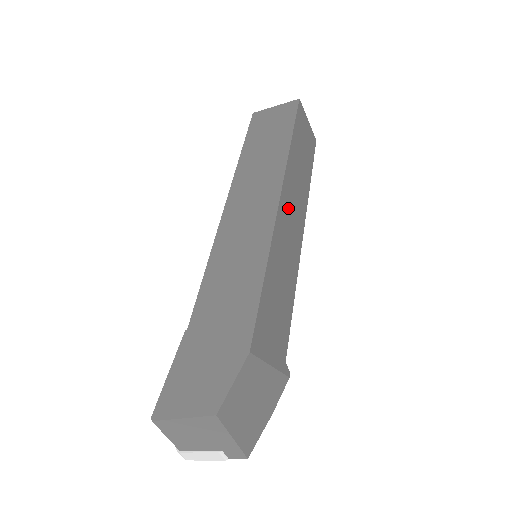
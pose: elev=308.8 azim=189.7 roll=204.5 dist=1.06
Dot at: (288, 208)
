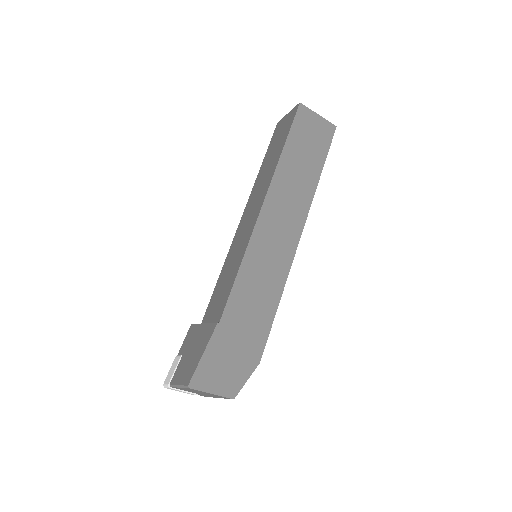
Dot at: occluded
